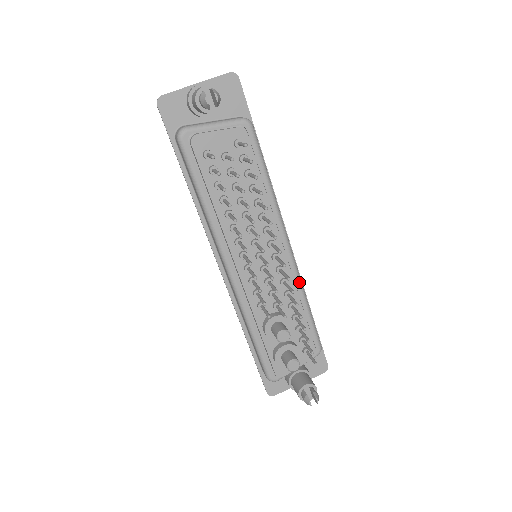
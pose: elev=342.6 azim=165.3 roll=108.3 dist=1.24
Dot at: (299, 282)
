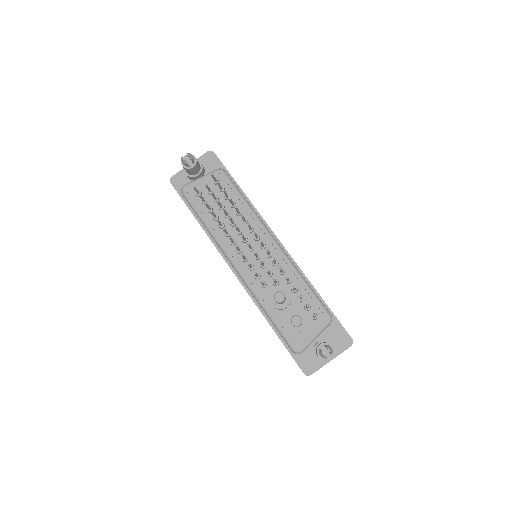
Dot at: (290, 263)
